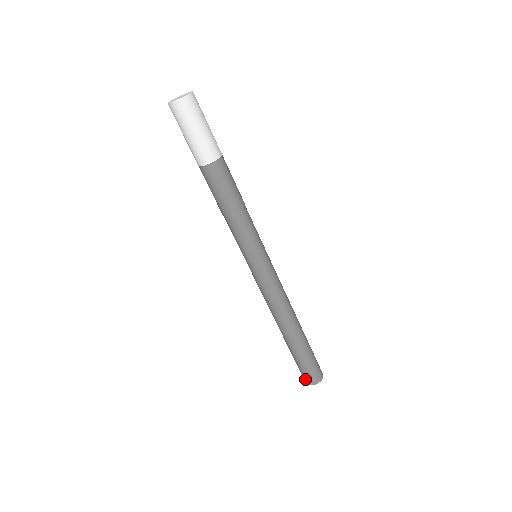
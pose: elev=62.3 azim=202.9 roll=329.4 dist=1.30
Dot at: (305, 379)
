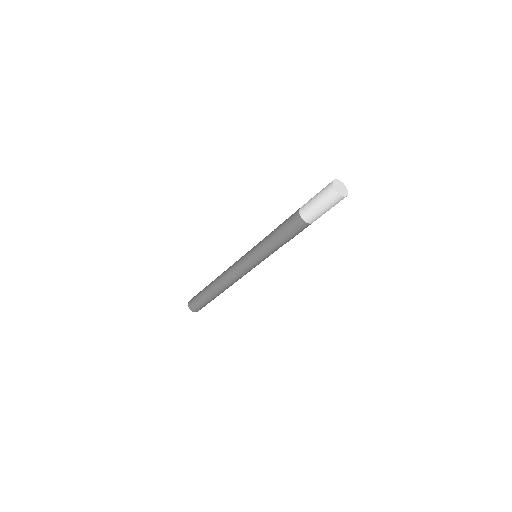
Dot at: (191, 301)
